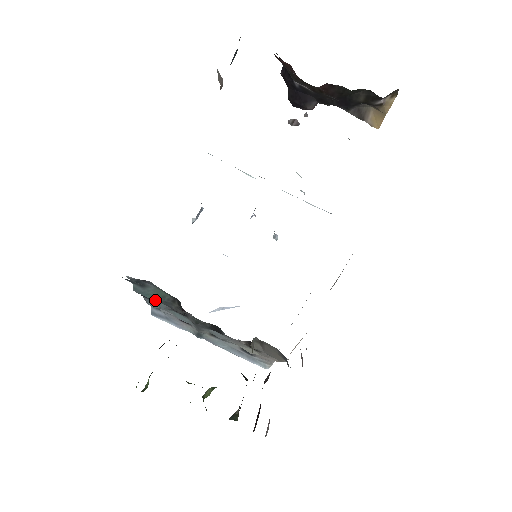
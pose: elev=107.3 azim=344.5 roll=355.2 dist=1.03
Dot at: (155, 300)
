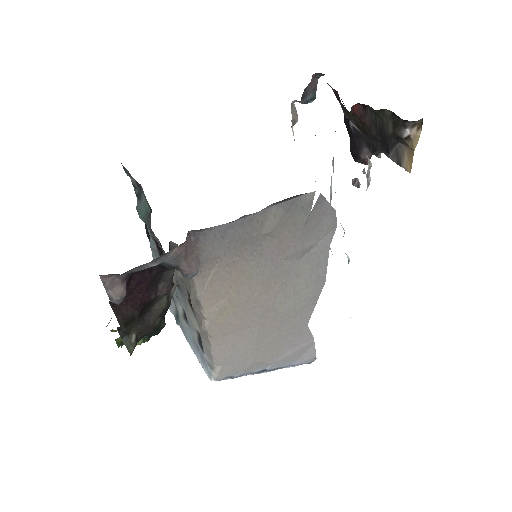
Dot at: (149, 232)
